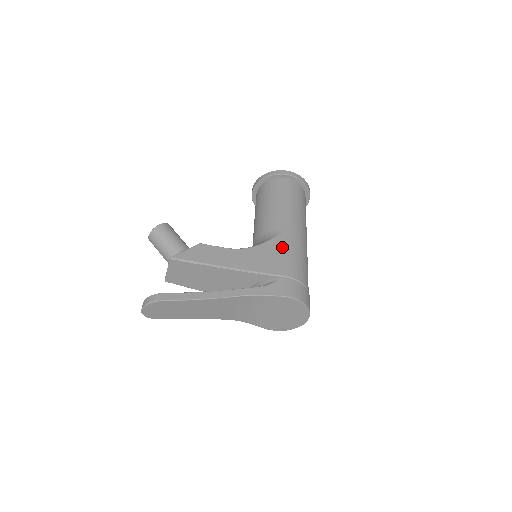
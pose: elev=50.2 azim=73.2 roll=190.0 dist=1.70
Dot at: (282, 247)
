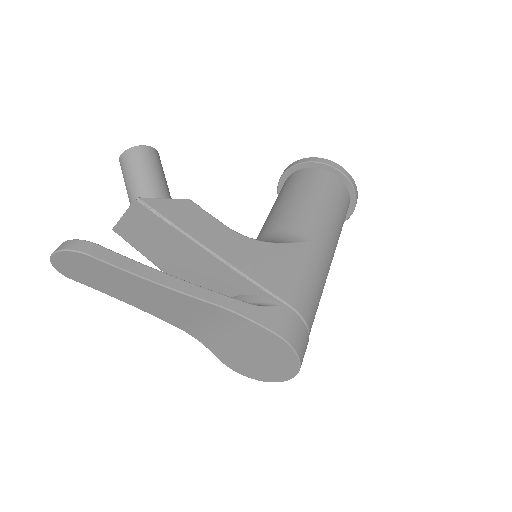
Dot at: (300, 261)
